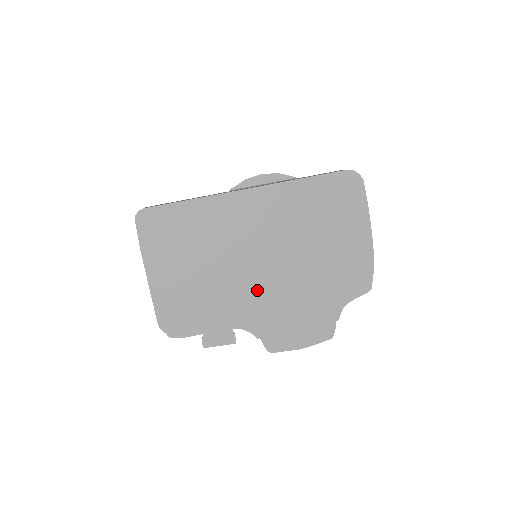
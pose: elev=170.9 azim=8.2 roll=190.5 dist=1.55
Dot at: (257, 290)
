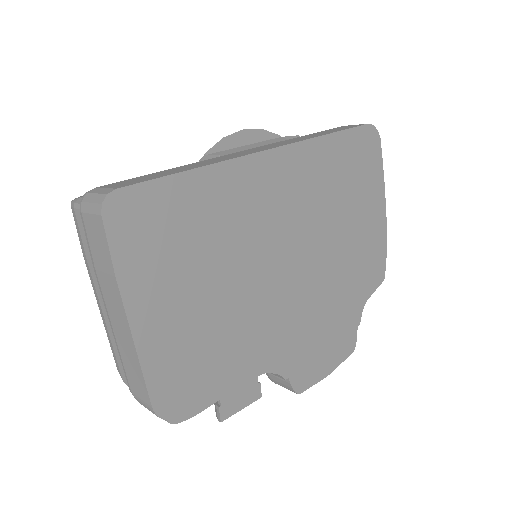
Dot at: (284, 308)
